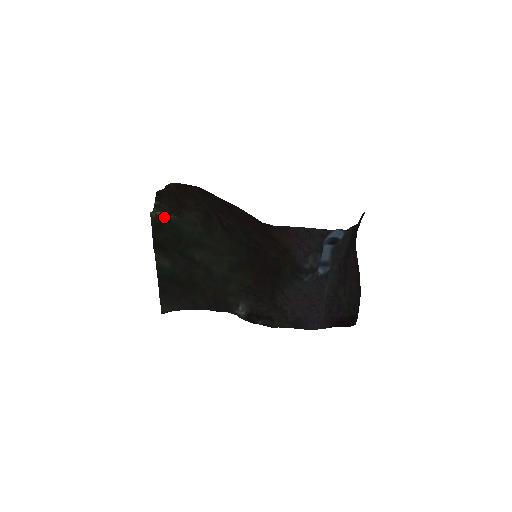
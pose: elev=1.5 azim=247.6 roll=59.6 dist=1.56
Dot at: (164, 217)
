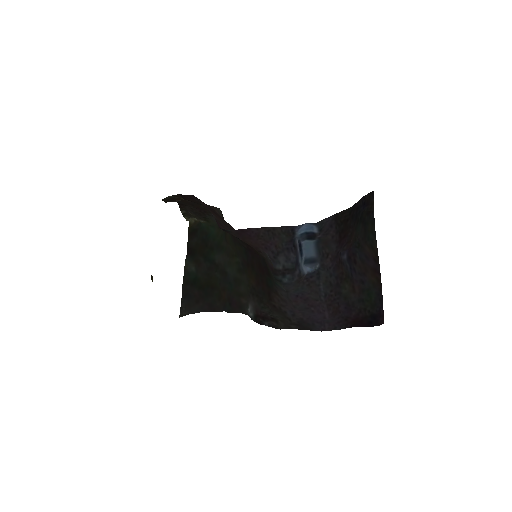
Dot at: (199, 222)
